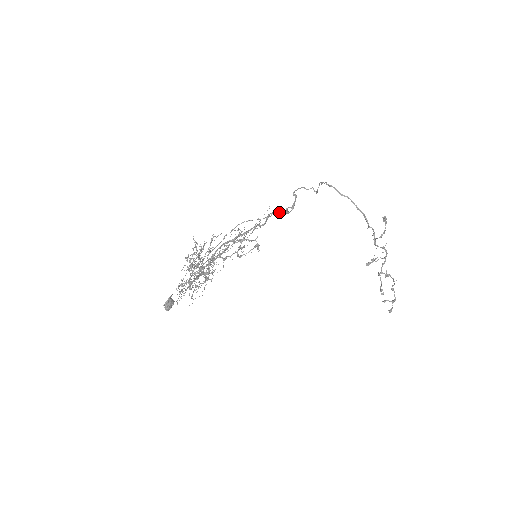
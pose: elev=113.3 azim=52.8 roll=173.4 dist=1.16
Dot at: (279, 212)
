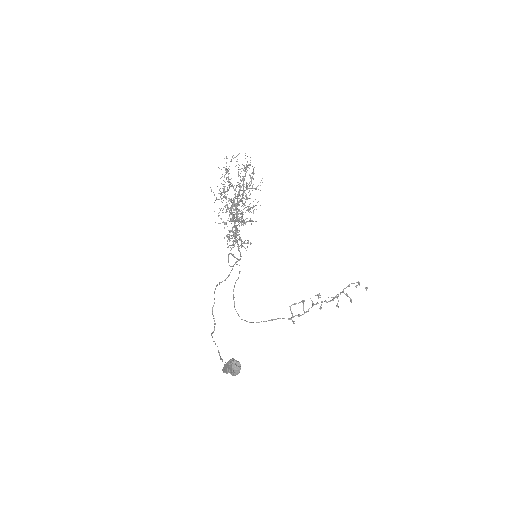
Dot at: occluded
